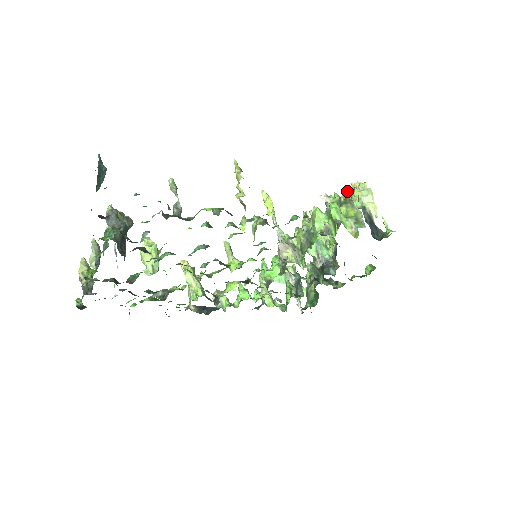
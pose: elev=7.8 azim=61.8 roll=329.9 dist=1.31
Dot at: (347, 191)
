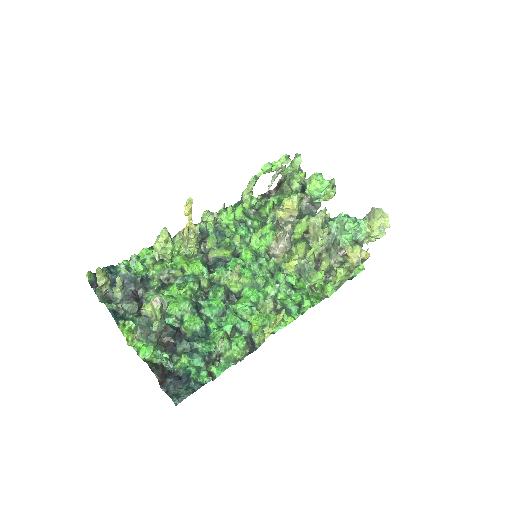
Dot at: (356, 267)
